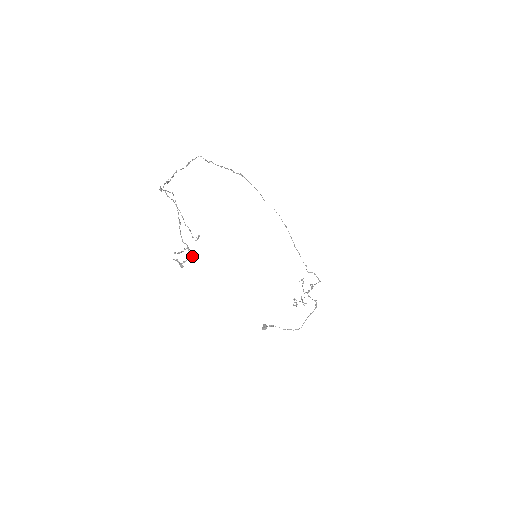
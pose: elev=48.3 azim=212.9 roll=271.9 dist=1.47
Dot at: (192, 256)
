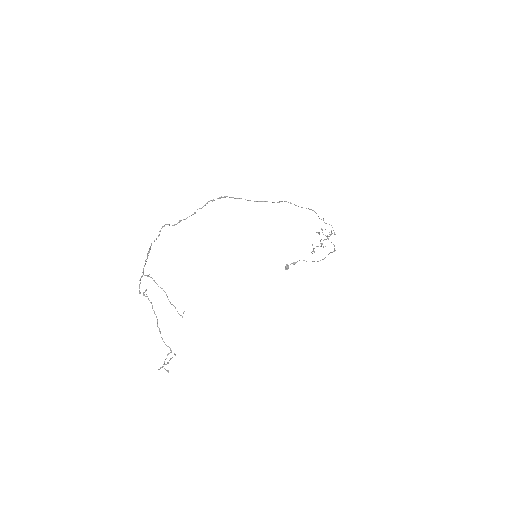
Dot at: (175, 355)
